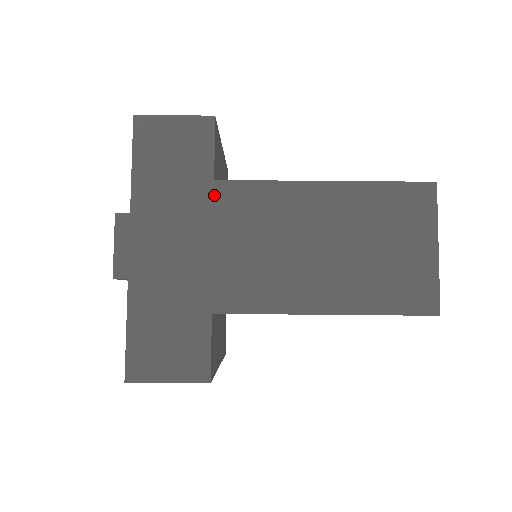
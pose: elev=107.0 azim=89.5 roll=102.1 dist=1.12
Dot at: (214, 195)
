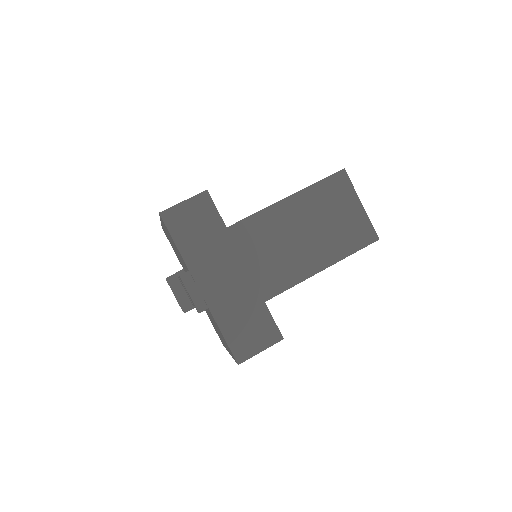
Dot at: (231, 236)
